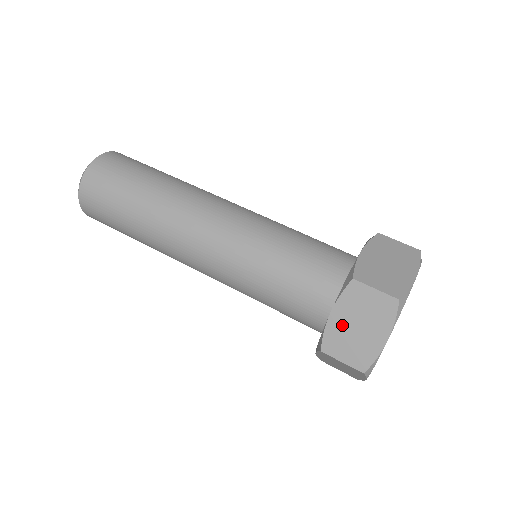
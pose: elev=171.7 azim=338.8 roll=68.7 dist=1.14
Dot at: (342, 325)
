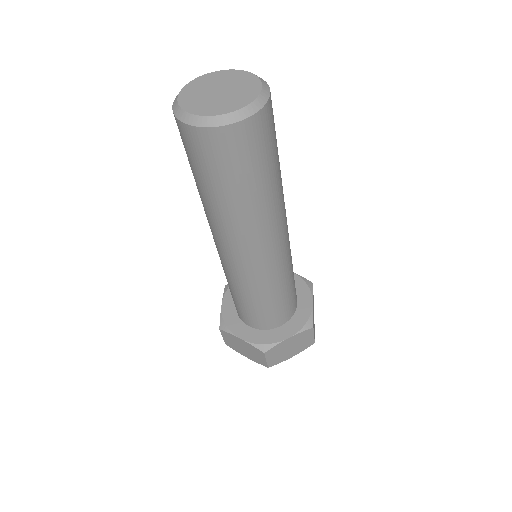
Dot at: (286, 345)
